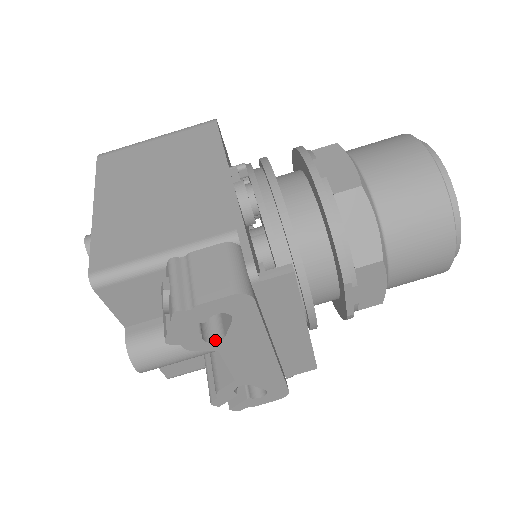
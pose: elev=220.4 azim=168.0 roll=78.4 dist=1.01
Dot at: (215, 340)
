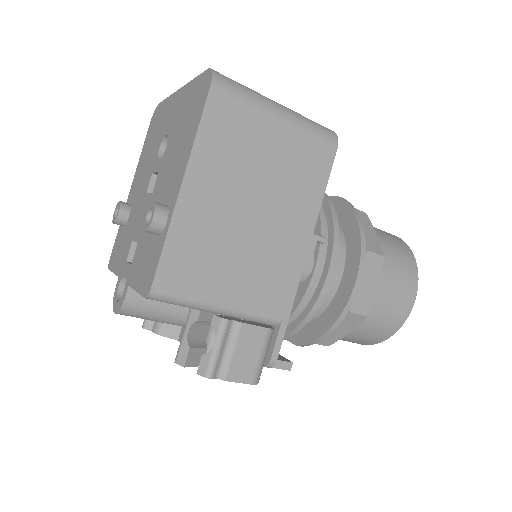
Dot at: occluded
